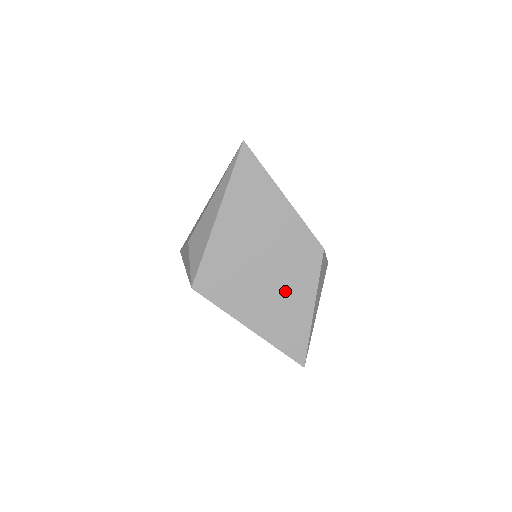
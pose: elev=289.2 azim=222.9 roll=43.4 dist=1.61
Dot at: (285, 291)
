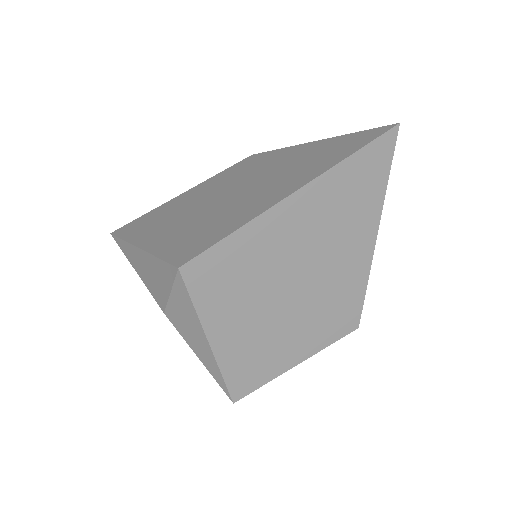
Dot at: (269, 172)
